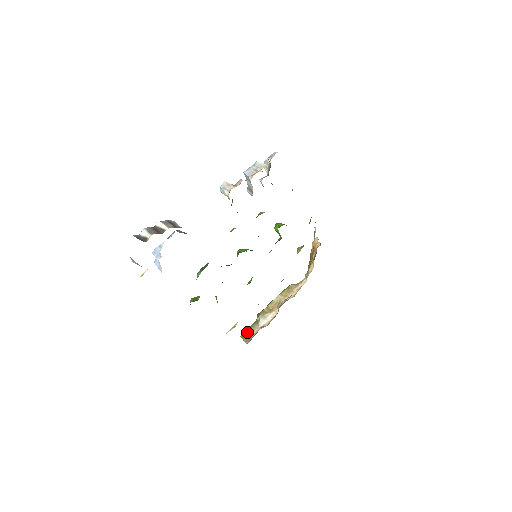
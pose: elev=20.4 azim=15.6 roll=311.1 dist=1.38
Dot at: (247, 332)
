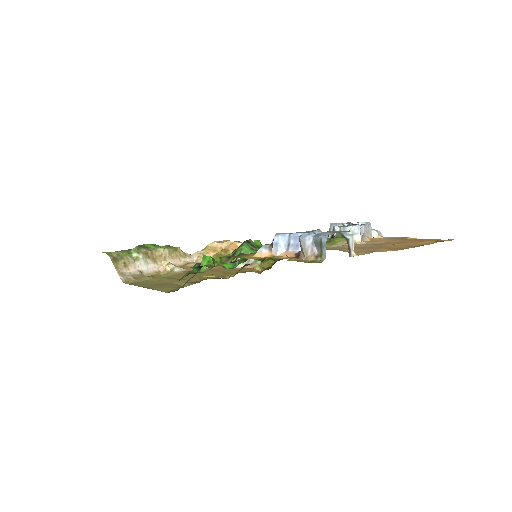
Dot at: (121, 260)
